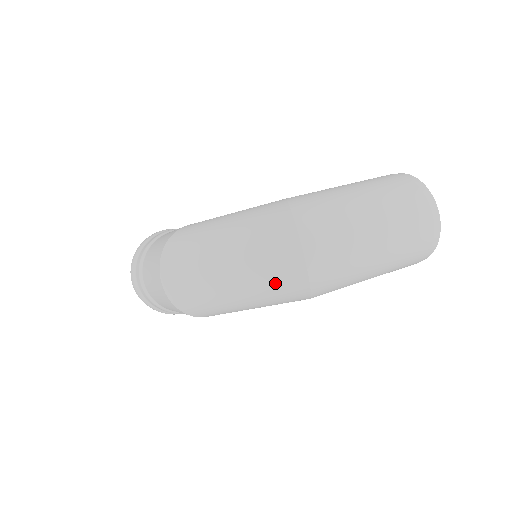
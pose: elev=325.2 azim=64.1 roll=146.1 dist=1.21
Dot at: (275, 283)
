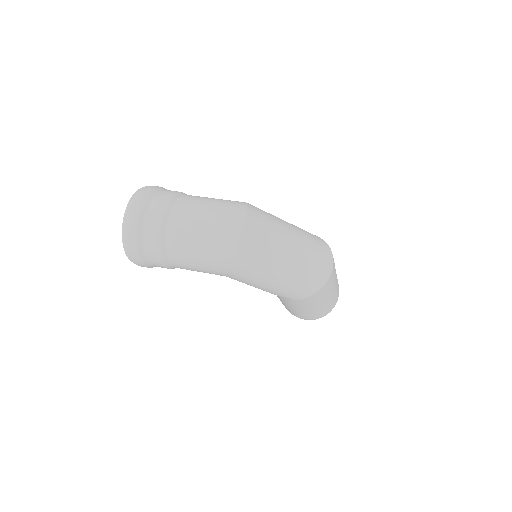
Dot at: (308, 275)
